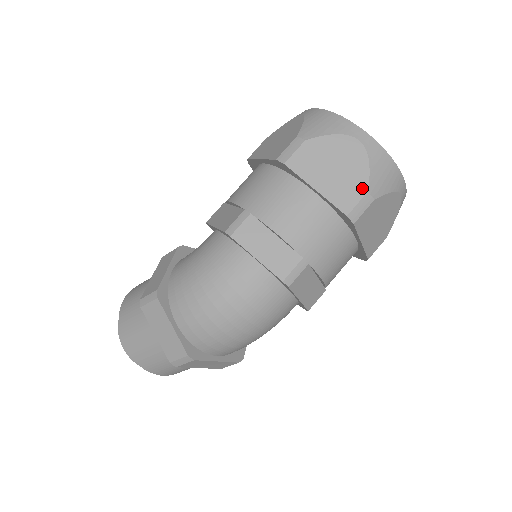
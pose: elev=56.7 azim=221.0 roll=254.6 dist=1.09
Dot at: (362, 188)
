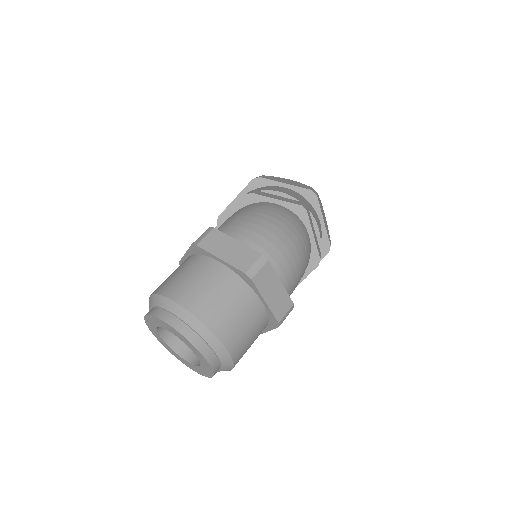
Dot at: (308, 187)
